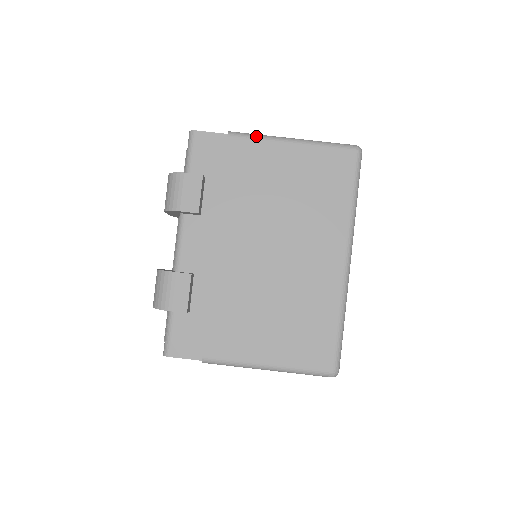
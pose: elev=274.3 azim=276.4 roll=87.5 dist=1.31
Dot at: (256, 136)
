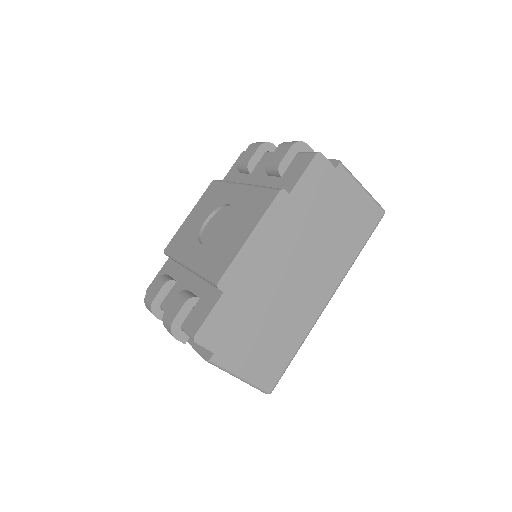
Dot at: (221, 369)
